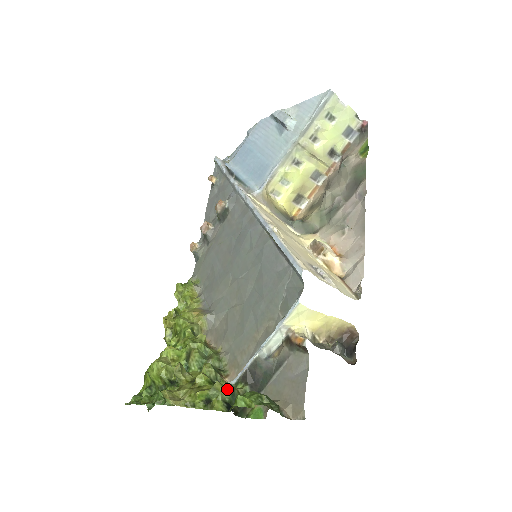
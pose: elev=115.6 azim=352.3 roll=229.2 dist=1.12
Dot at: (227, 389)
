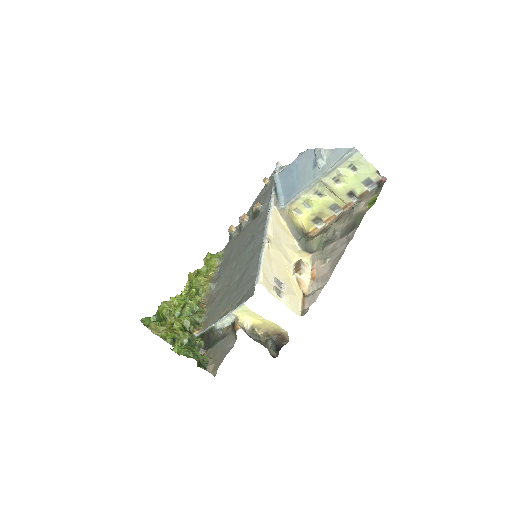
Dot at: (187, 338)
